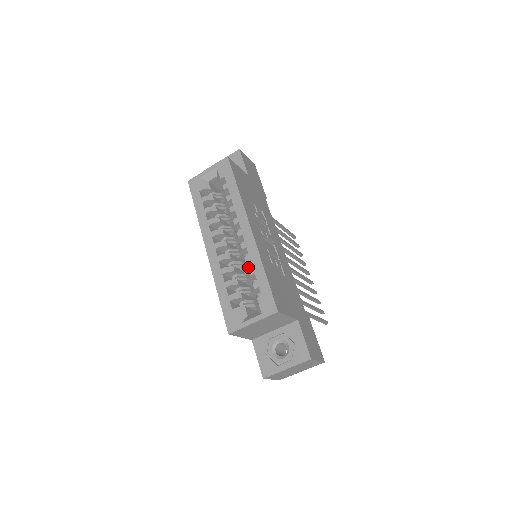
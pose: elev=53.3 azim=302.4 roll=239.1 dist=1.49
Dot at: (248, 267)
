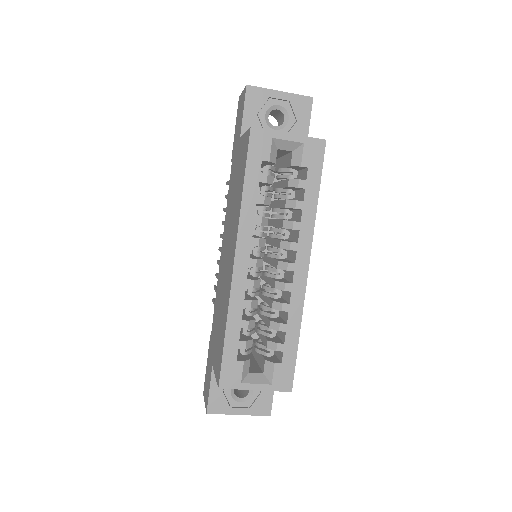
Dot at: occluded
